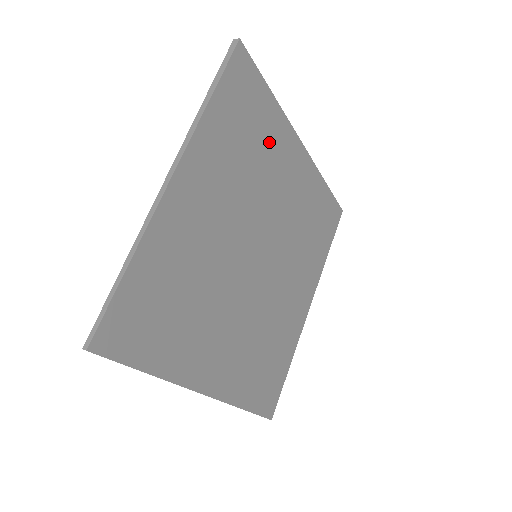
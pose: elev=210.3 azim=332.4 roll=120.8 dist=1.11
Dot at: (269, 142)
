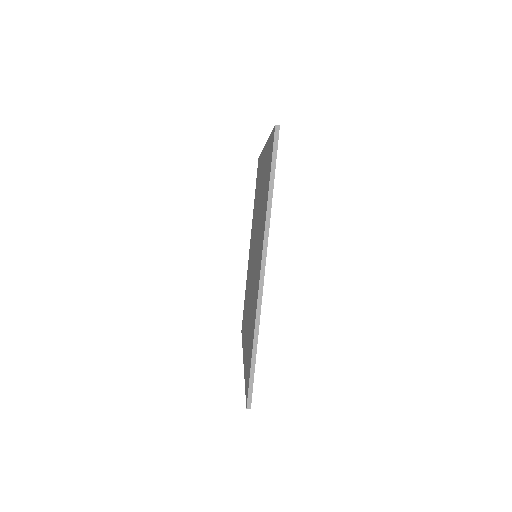
Dot at: occluded
